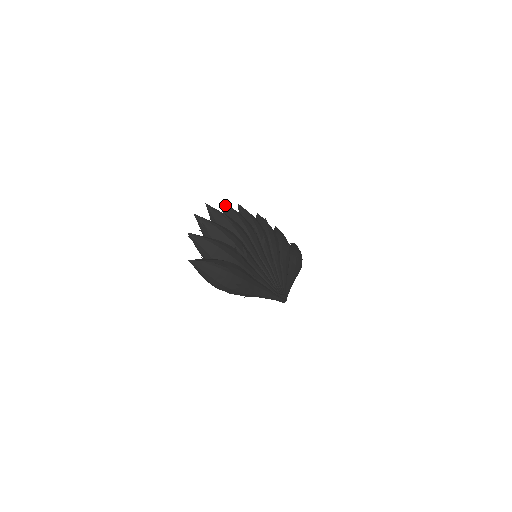
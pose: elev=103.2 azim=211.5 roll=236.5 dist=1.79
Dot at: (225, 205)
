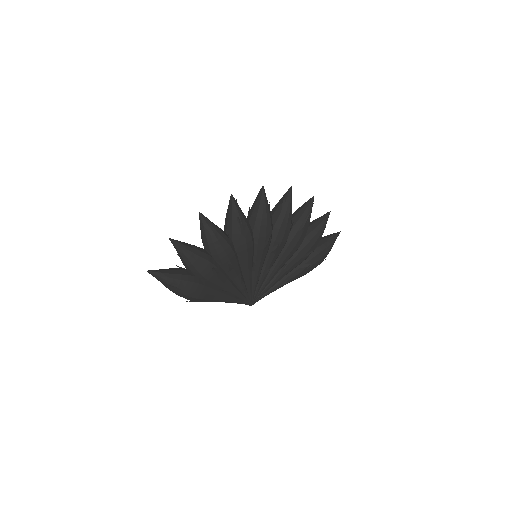
Dot at: (261, 194)
